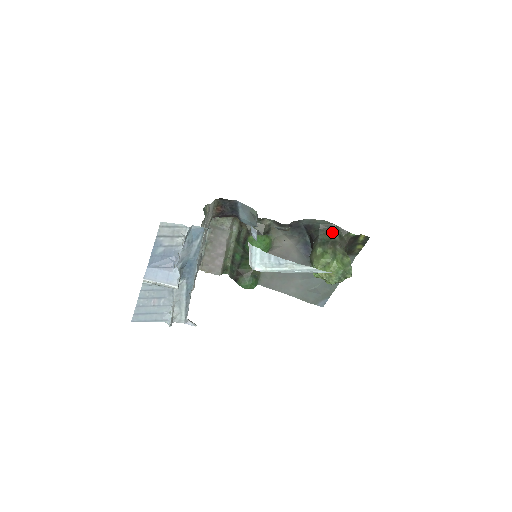
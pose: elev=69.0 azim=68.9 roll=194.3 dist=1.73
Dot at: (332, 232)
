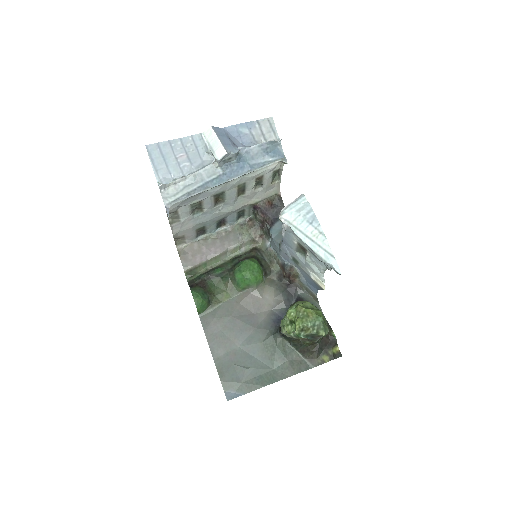
Dot at: occluded
